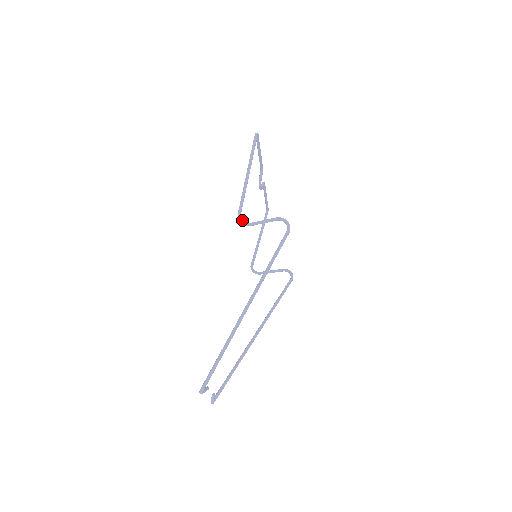
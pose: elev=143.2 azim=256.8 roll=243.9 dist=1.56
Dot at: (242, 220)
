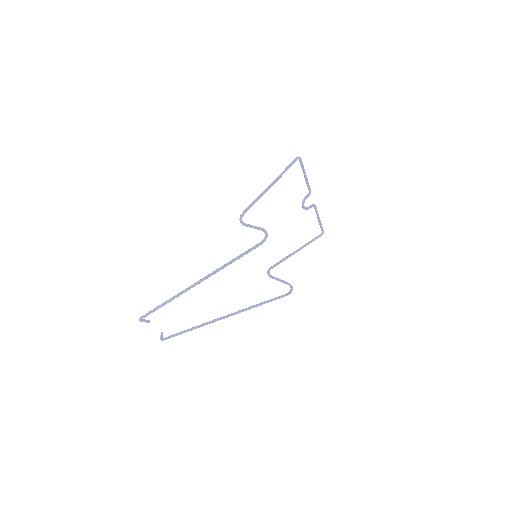
Dot at: (241, 218)
